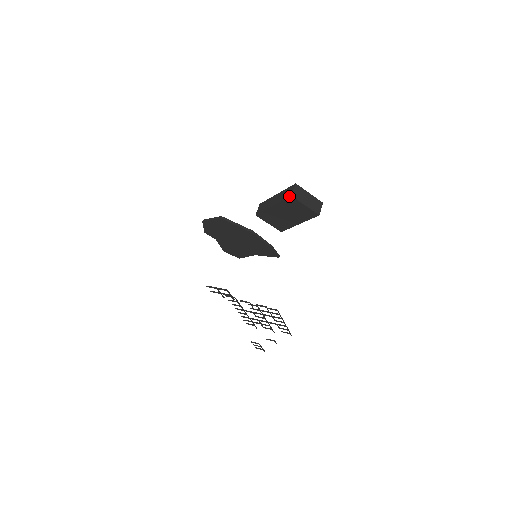
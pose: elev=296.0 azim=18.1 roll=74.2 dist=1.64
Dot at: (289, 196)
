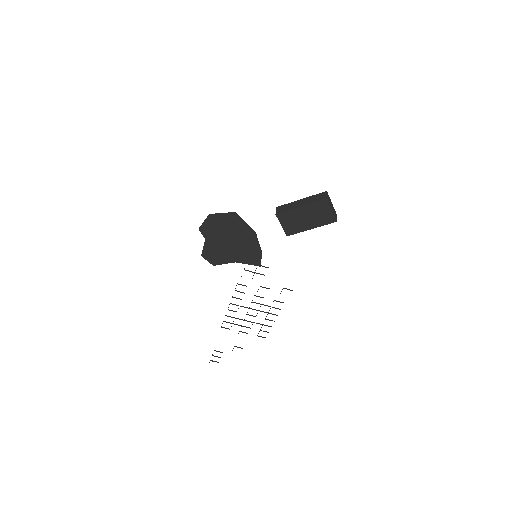
Dot at: (325, 198)
